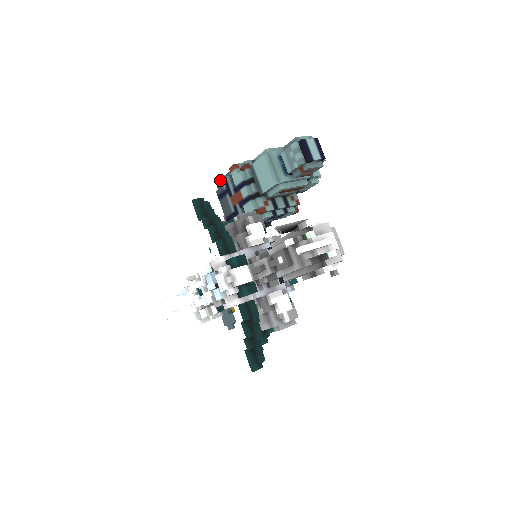
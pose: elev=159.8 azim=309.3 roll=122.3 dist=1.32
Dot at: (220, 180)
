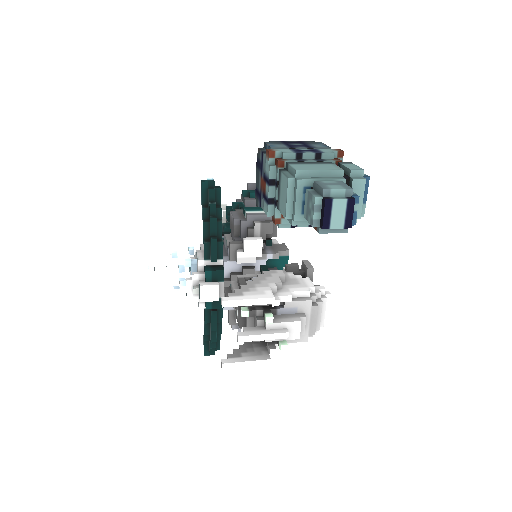
Dot at: (265, 143)
